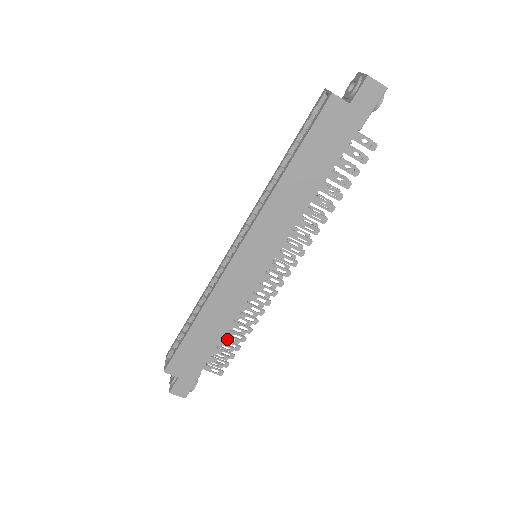
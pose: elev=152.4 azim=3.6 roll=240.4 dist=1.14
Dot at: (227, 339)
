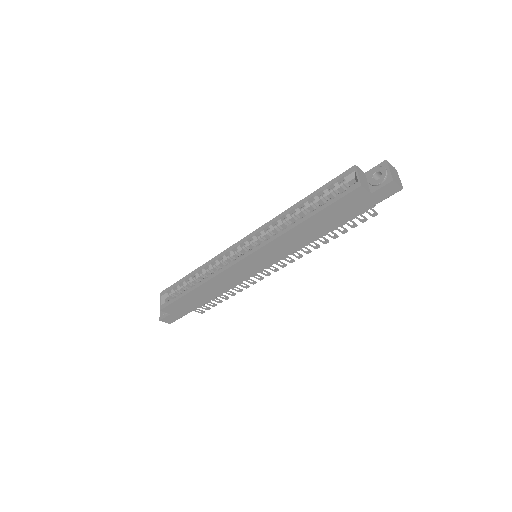
Dot at: occluded
